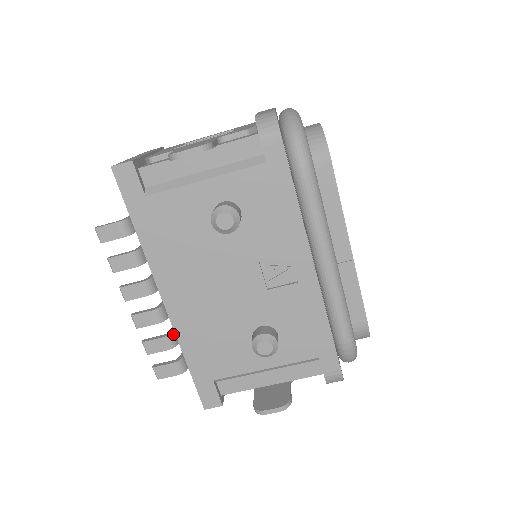
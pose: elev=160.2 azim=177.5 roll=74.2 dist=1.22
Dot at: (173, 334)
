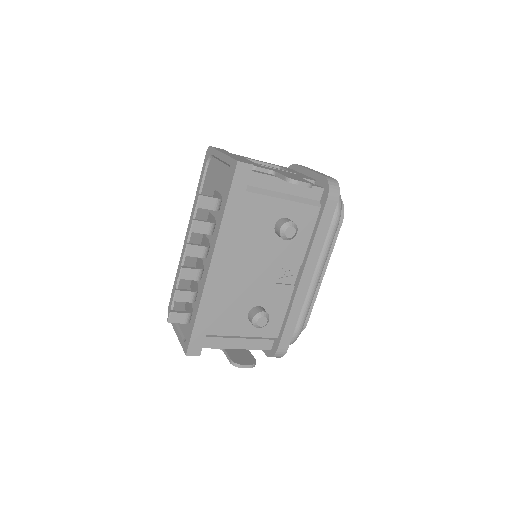
Dot at: occluded
